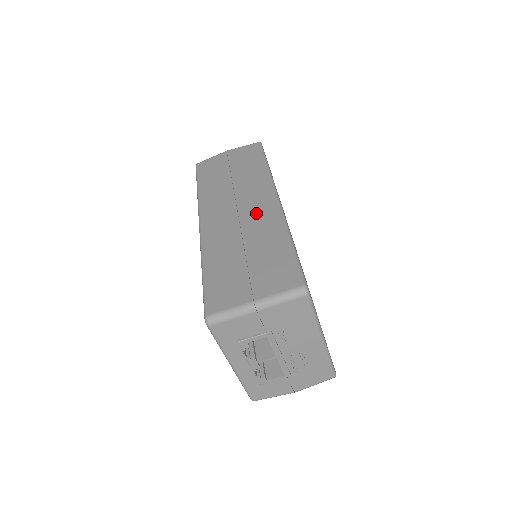
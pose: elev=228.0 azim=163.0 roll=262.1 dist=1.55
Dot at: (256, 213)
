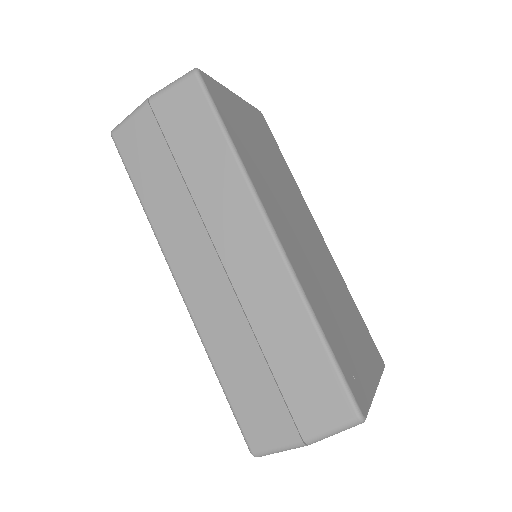
Dot at: (252, 273)
